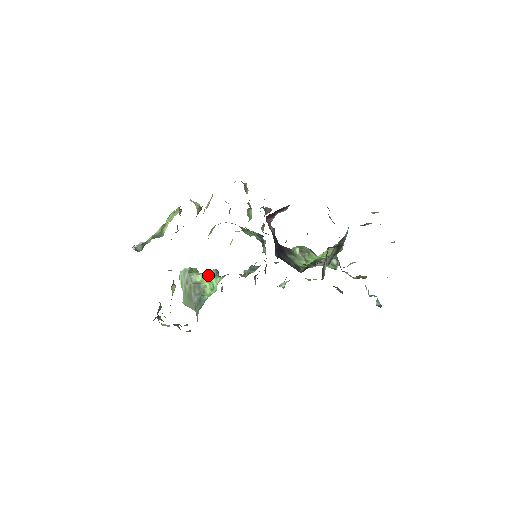
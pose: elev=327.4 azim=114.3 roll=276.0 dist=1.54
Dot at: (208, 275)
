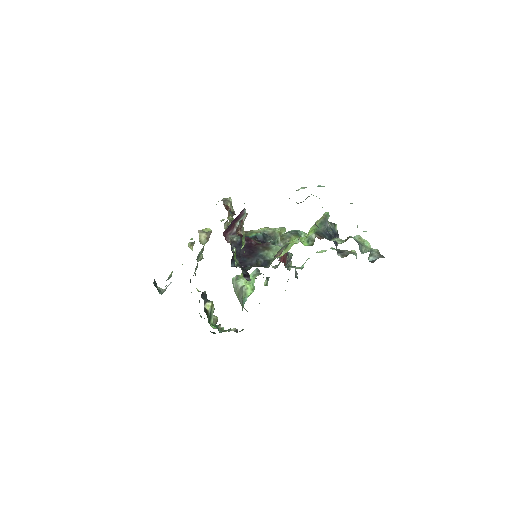
Dot at: occluded
